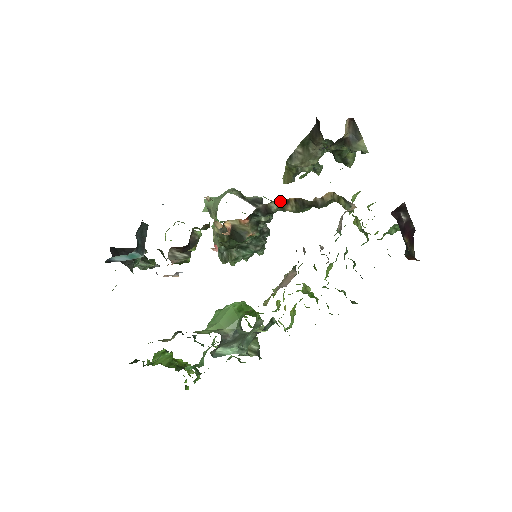
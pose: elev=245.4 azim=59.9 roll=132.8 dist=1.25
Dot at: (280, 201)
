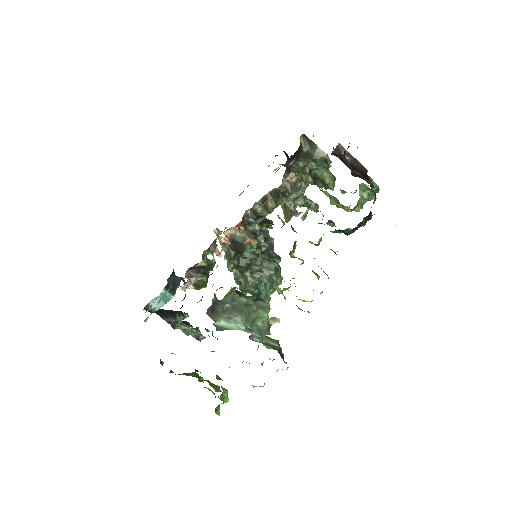
Dot at: (262, 202)
